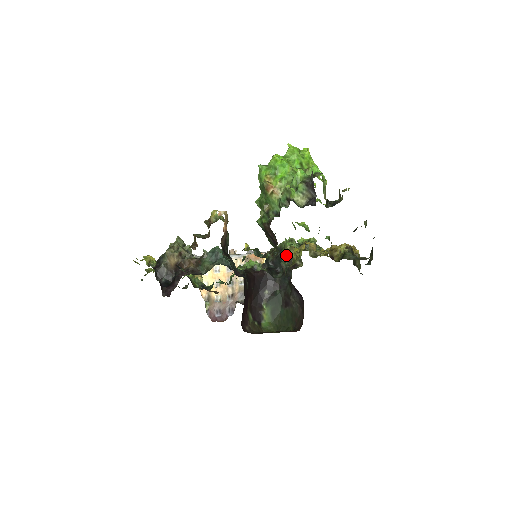
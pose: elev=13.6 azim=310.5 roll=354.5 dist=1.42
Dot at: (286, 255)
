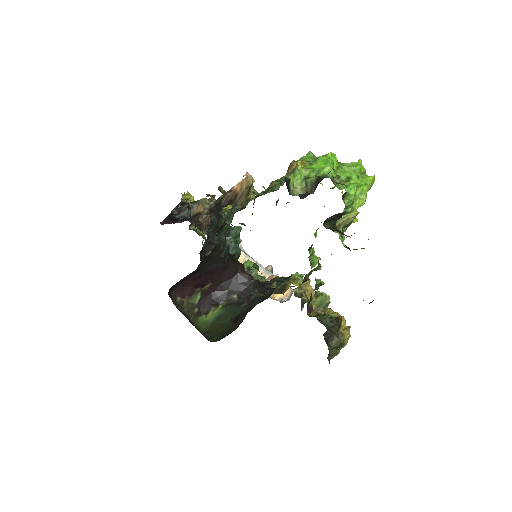
Dot at: (285, 283)
